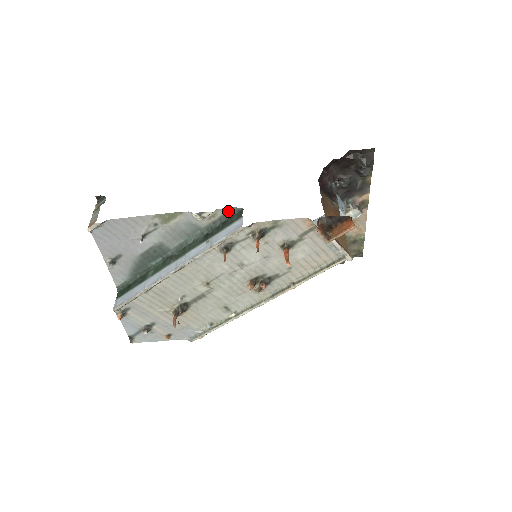
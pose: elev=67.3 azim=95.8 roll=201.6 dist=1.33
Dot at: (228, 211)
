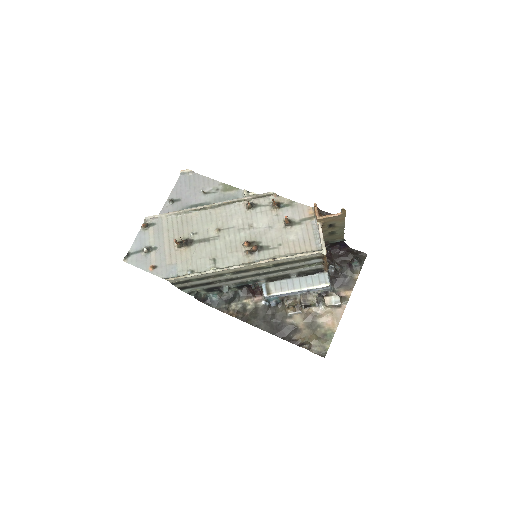
Dot at: occluded
